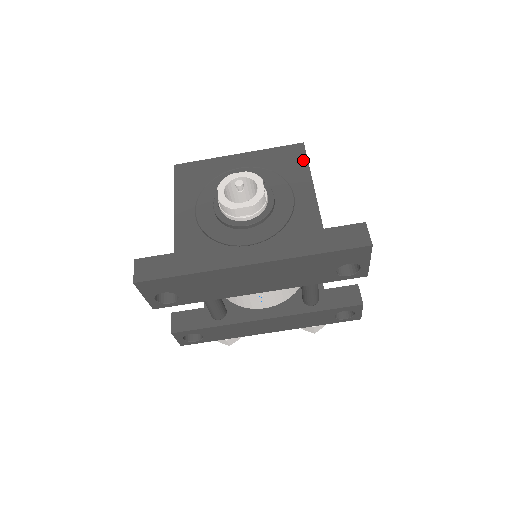
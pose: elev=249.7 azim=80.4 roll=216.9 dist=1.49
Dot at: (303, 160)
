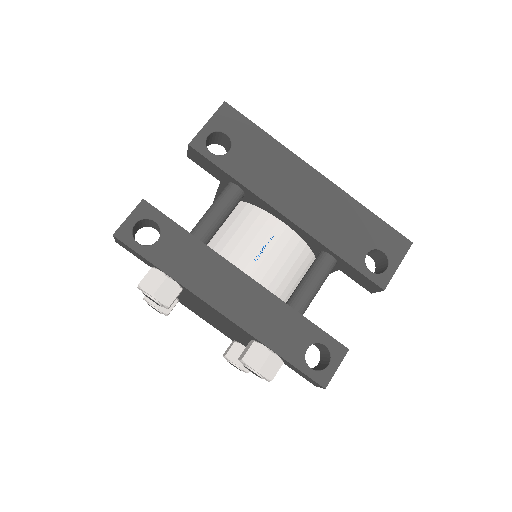
Dot at: occluded
